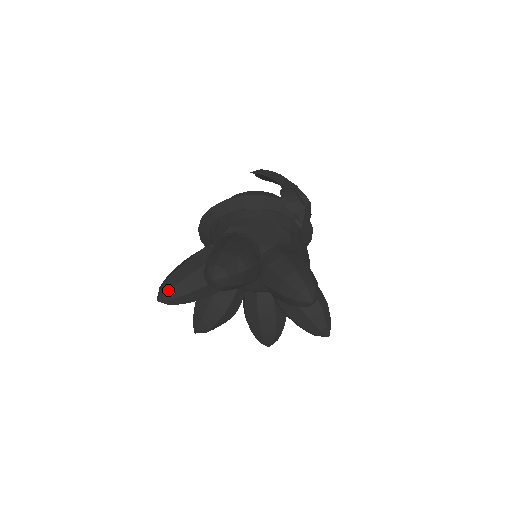
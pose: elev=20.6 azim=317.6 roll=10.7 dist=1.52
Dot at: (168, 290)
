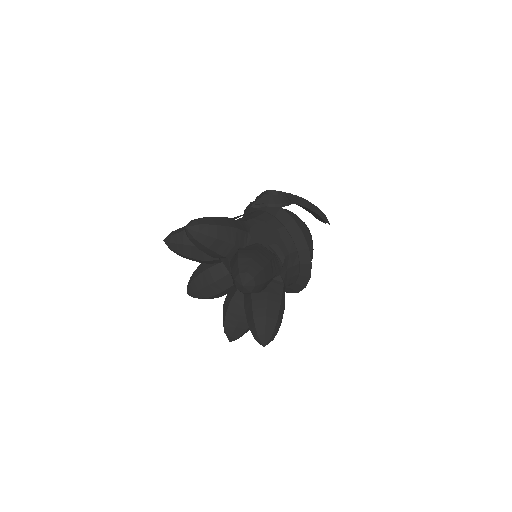
Dot at: occluded
